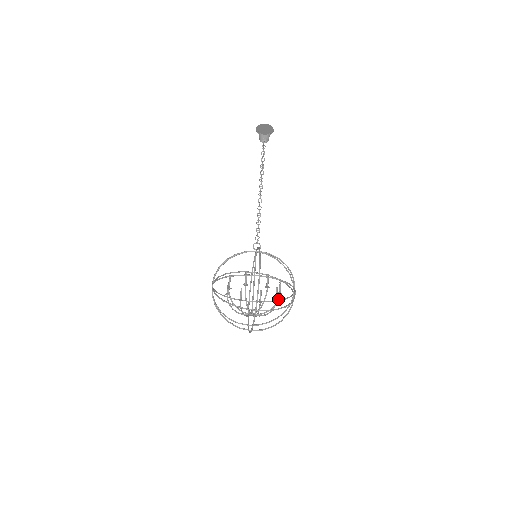
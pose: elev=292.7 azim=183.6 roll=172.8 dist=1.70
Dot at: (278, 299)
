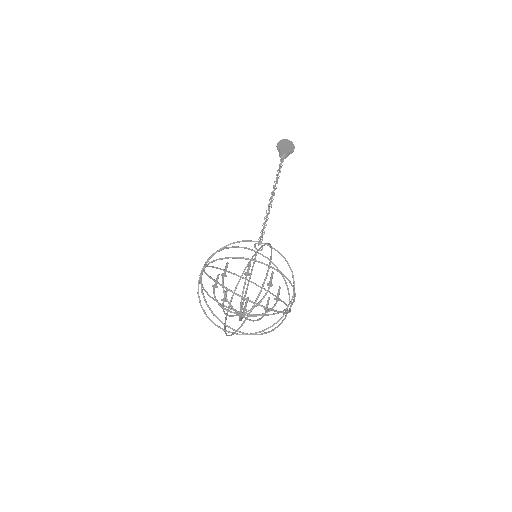
Dot at: (274, 305)
